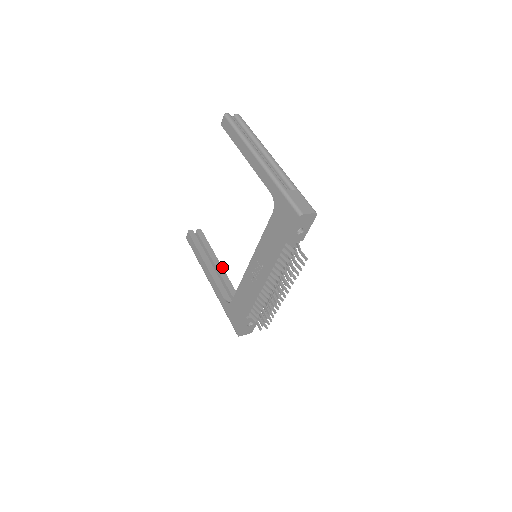
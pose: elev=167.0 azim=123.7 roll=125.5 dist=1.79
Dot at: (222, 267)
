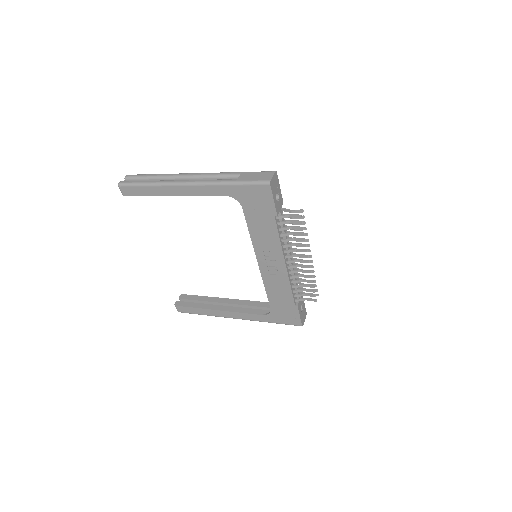
Dot at: (230, 299)
